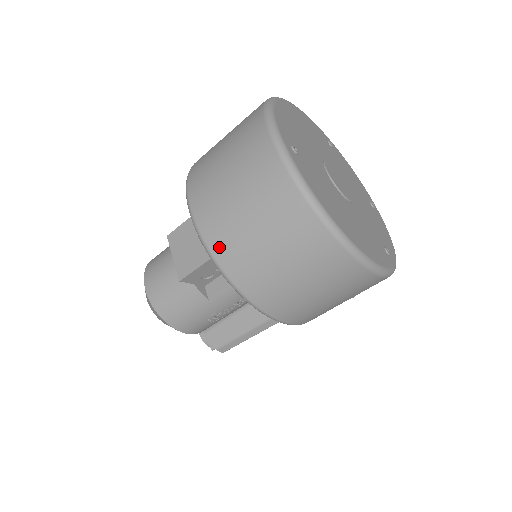
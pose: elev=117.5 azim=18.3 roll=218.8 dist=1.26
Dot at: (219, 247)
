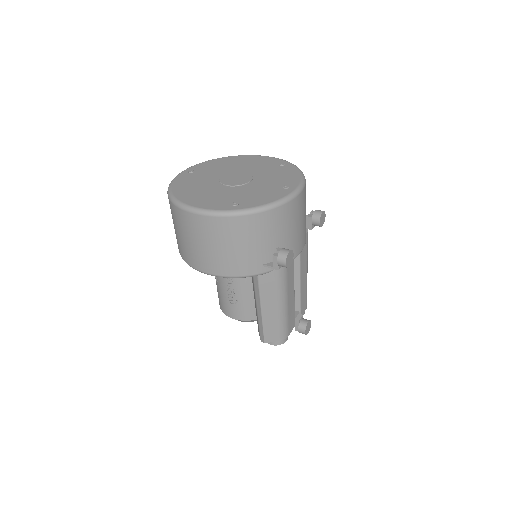
Dot at: occluded
